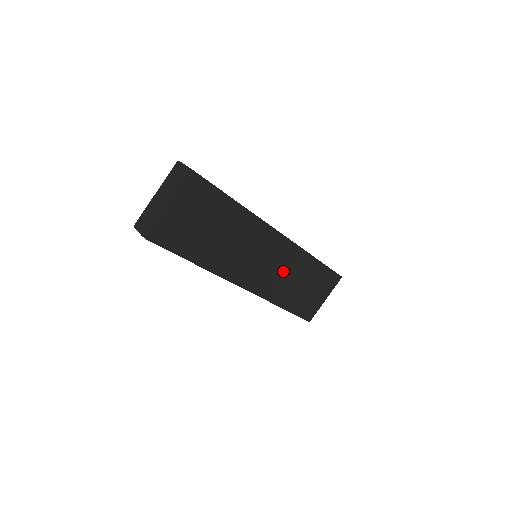
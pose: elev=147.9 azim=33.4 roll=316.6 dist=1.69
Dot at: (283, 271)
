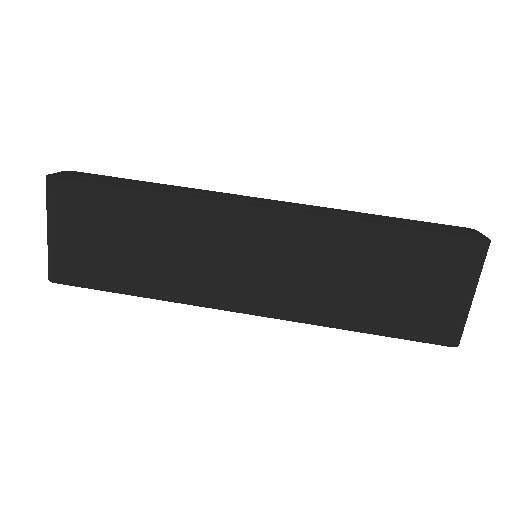
Dot at: (309, 267)
